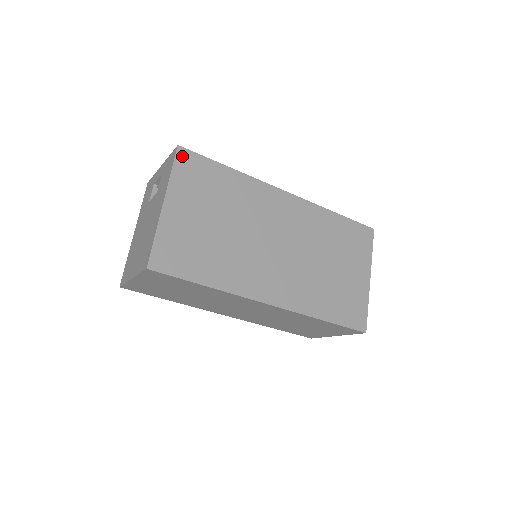
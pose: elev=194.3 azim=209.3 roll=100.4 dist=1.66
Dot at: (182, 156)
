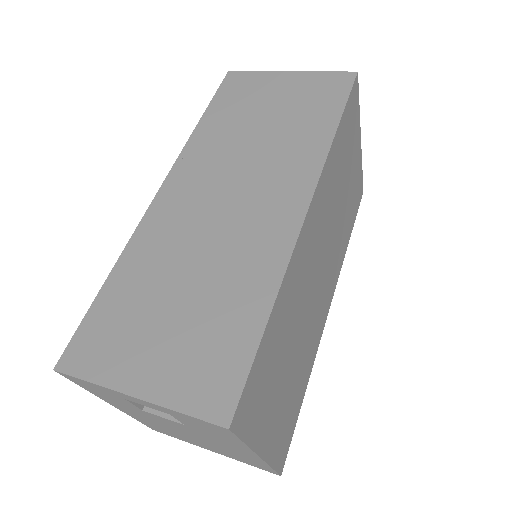
Dot at: (239, 420)
